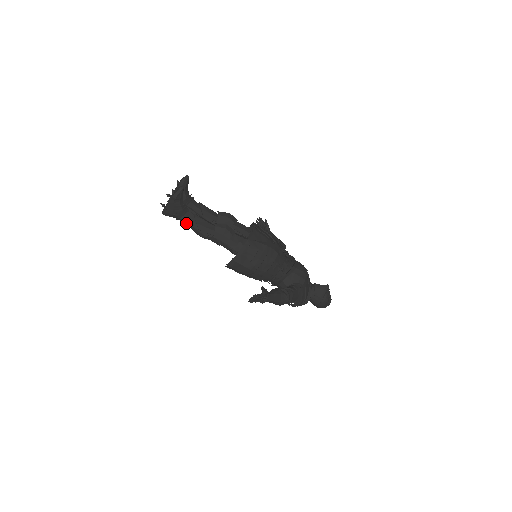
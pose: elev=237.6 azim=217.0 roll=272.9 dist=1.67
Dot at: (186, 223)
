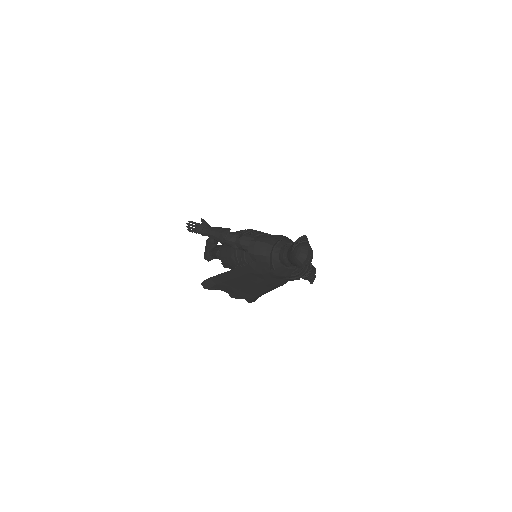
Dot at: (212, 254)
